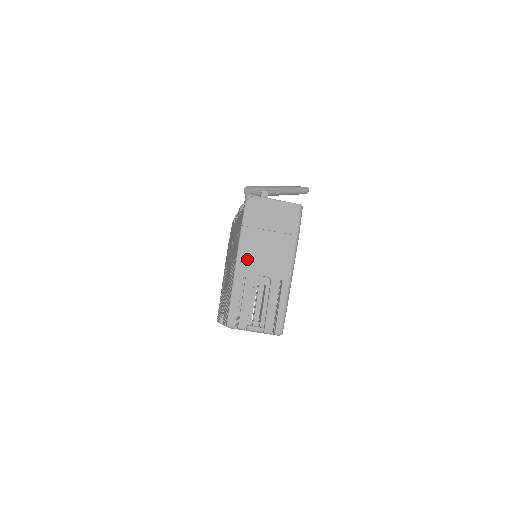
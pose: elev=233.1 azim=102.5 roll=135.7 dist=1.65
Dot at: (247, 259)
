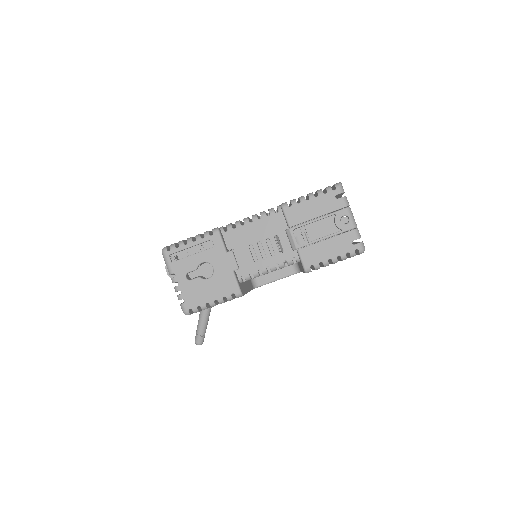
Dot at: occluded
